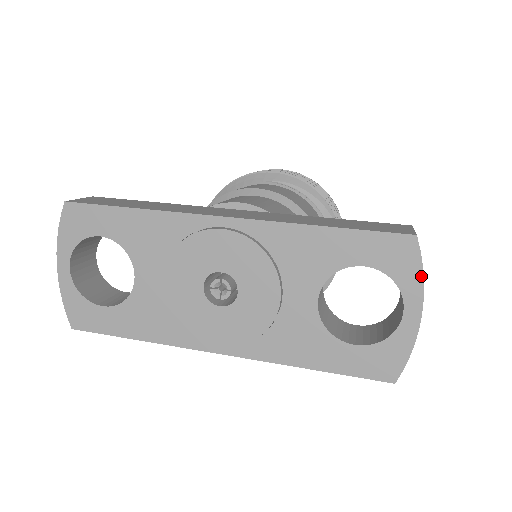
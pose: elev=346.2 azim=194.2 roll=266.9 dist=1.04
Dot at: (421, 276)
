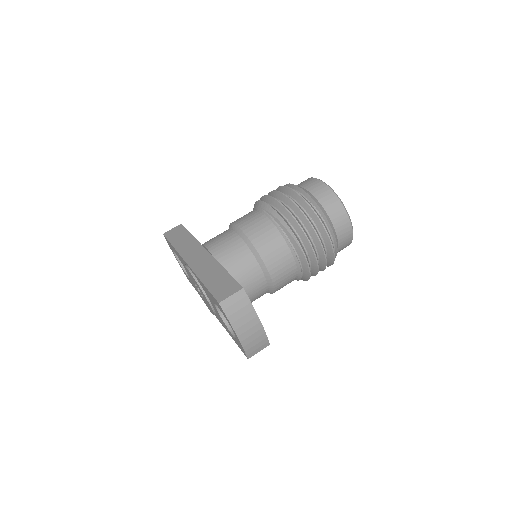
Dot at: (228, 321)
